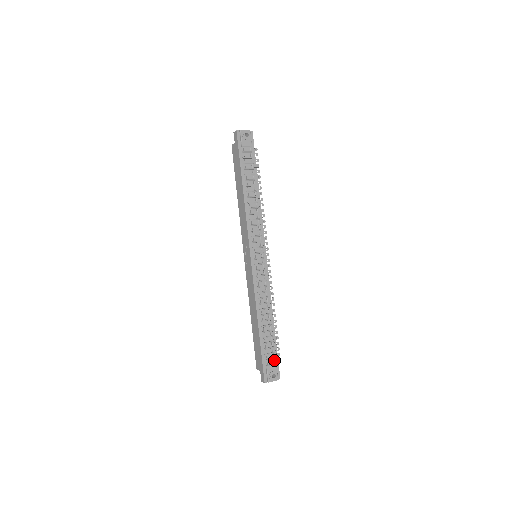
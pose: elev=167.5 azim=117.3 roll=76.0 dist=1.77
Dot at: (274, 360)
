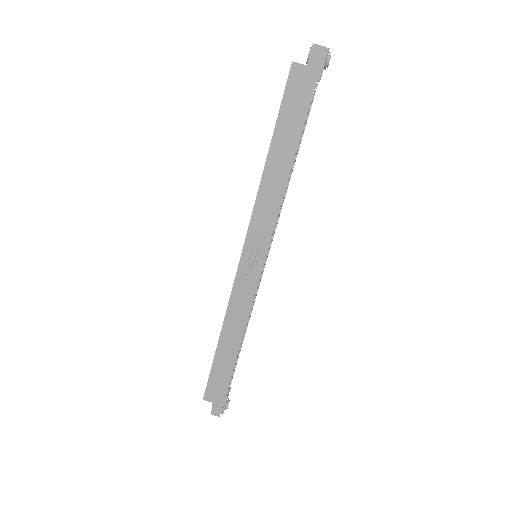
Dot at: occluded
